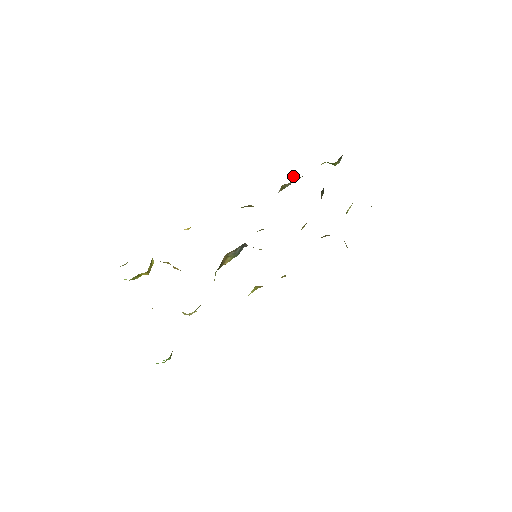
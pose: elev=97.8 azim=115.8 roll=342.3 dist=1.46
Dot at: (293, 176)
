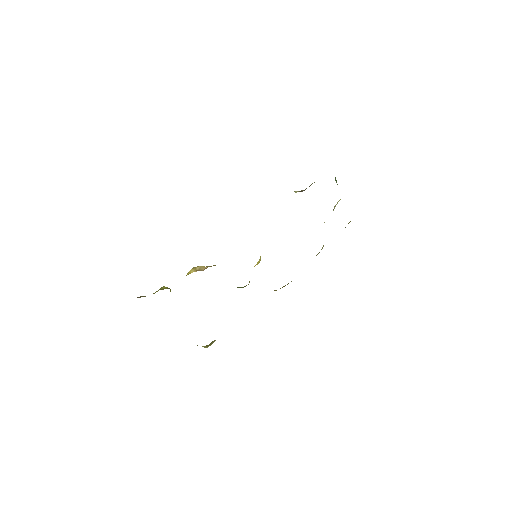
Dot at: occluded
